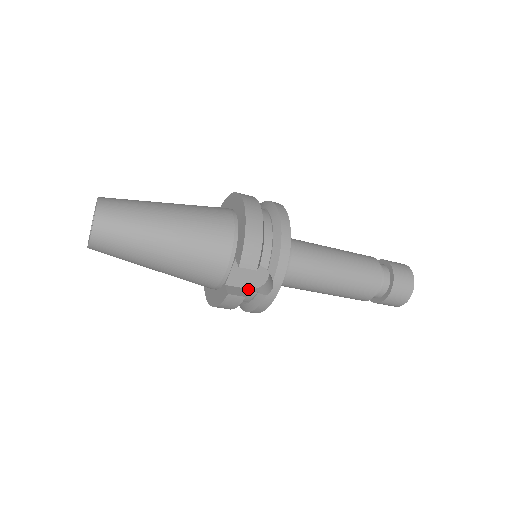
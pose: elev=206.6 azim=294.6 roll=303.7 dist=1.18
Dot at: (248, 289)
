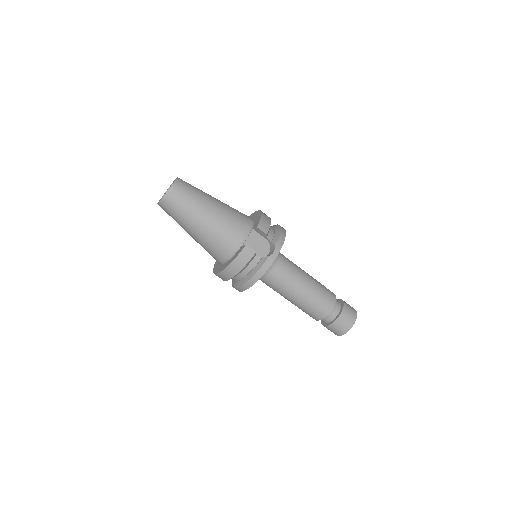
Dot at: (255, 255)
